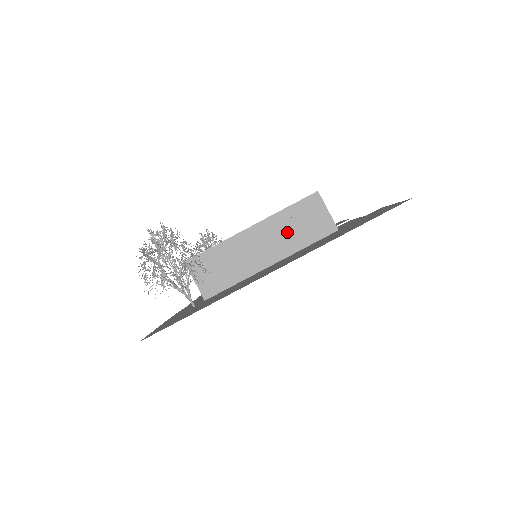
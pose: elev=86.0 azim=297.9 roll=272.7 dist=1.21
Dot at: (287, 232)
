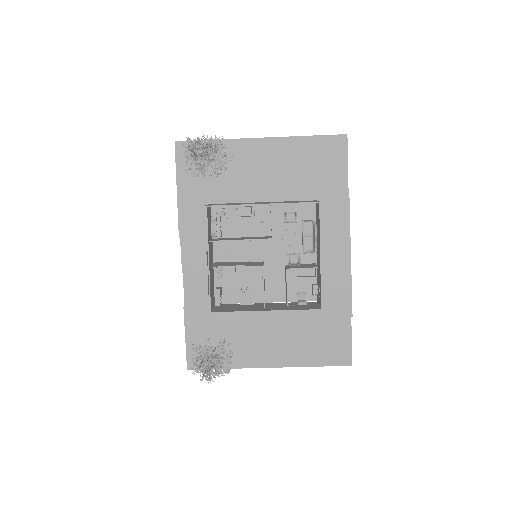
Dot at: occluded
